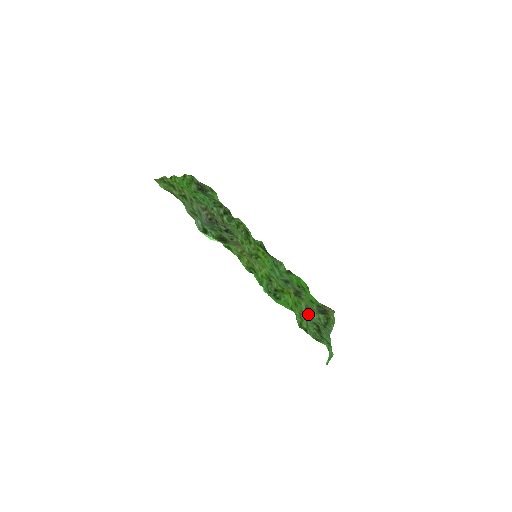
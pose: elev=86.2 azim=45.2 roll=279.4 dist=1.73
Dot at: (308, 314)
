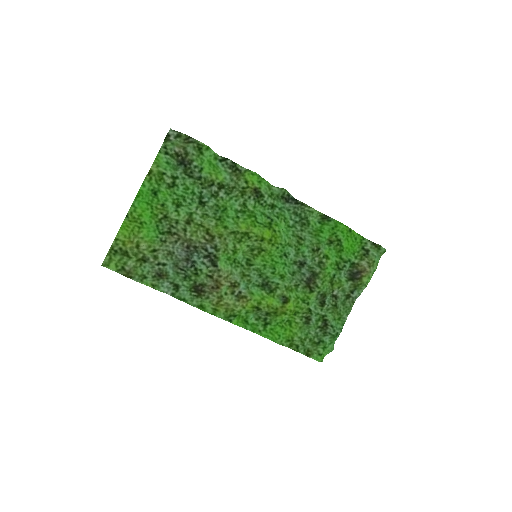
Dot at: (319, 303)
